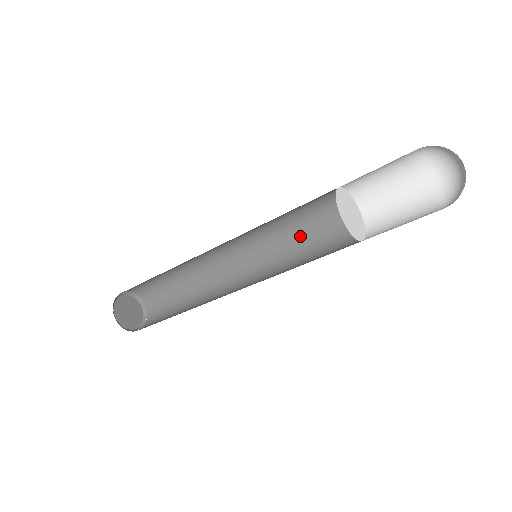
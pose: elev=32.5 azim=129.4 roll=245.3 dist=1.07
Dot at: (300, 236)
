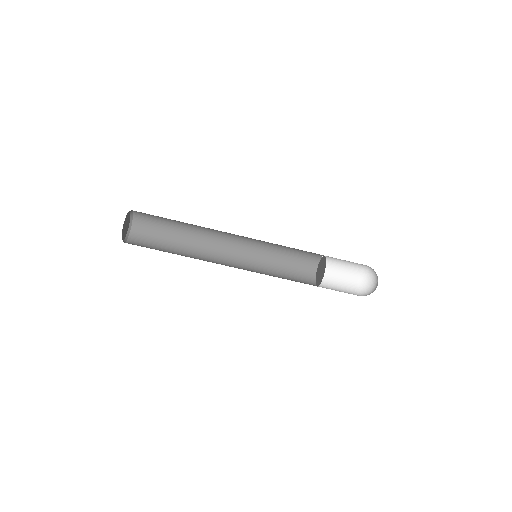
Dot at: (278, 267)
